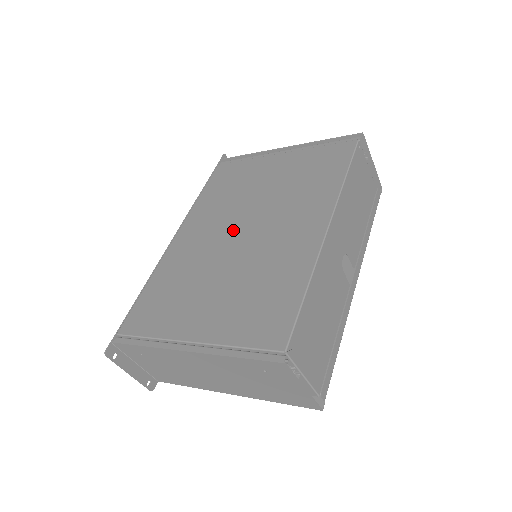
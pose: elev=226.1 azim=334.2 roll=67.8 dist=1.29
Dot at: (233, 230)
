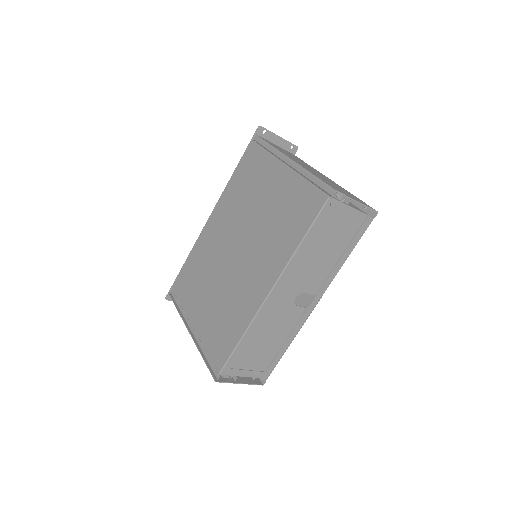
Dot at: (233, 243)
